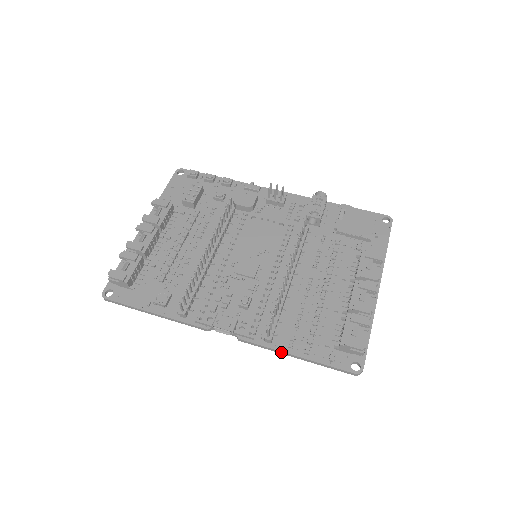
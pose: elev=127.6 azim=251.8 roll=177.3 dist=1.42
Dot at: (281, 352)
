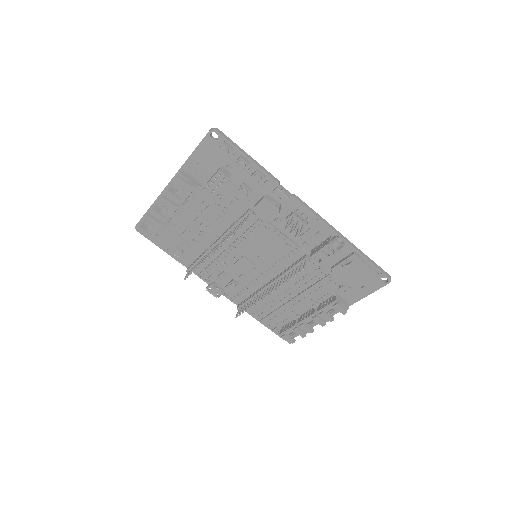
Dot at: (247, 312)
